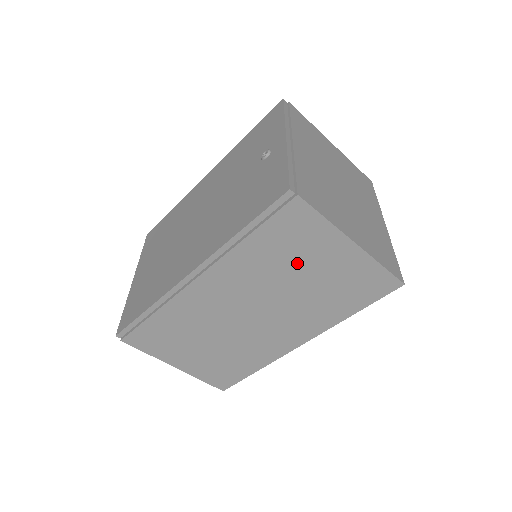
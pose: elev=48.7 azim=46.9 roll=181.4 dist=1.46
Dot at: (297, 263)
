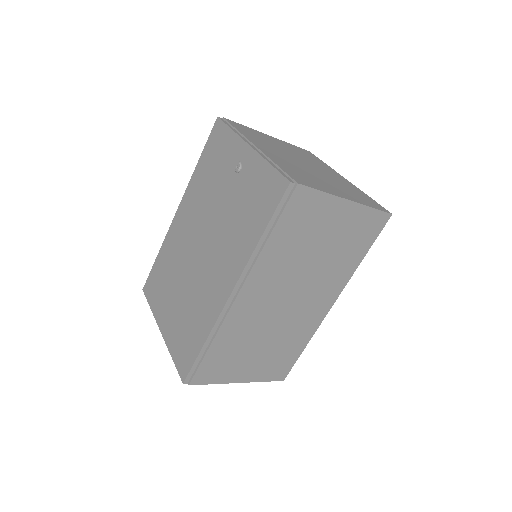
Dot at: (312, 239)
